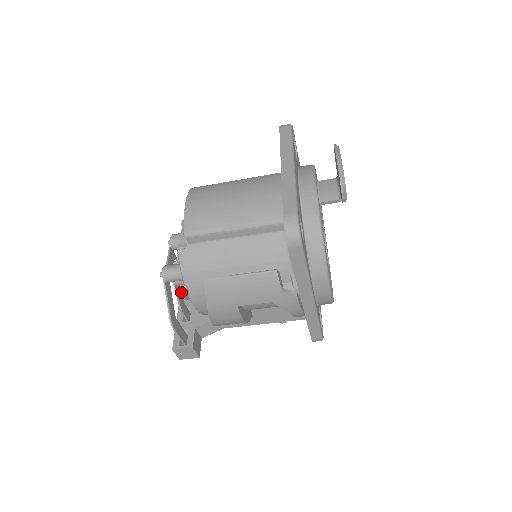
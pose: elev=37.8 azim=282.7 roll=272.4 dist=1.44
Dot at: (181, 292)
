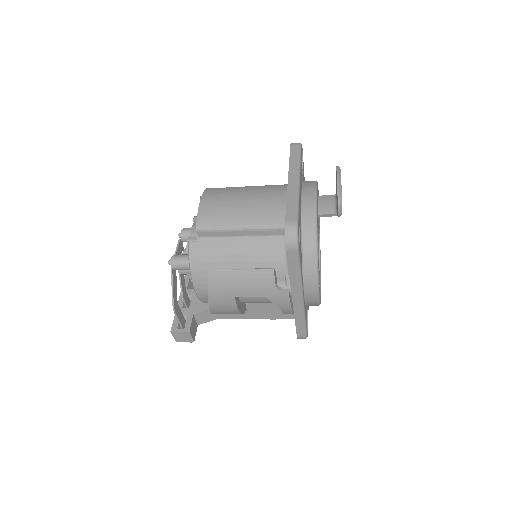
Dot at: occluded
